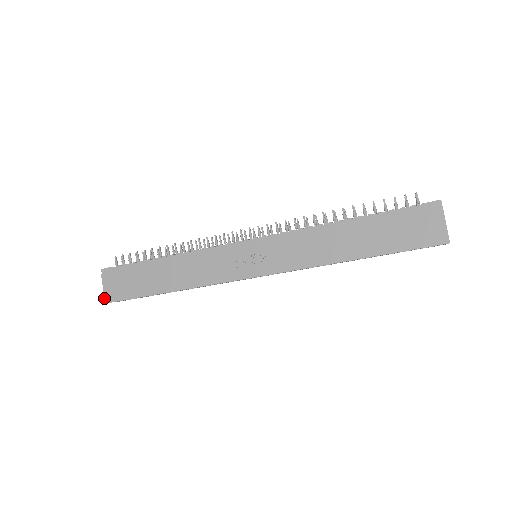
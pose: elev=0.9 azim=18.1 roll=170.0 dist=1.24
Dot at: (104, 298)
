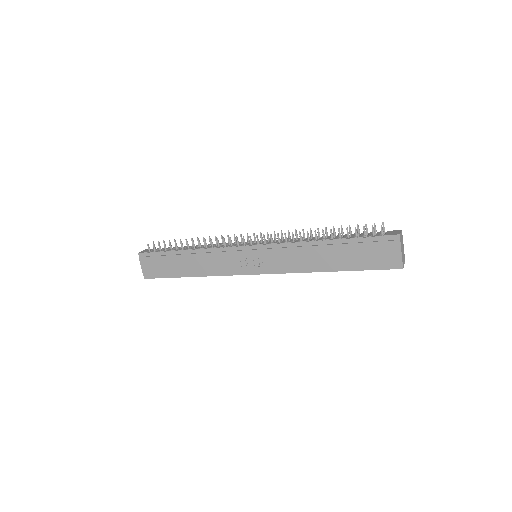
Dot at: (143, 275)
